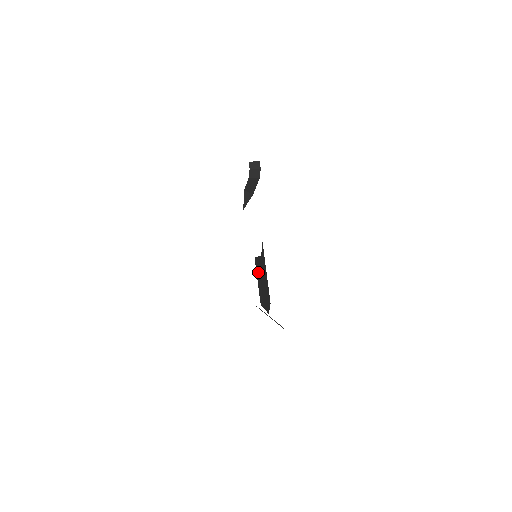
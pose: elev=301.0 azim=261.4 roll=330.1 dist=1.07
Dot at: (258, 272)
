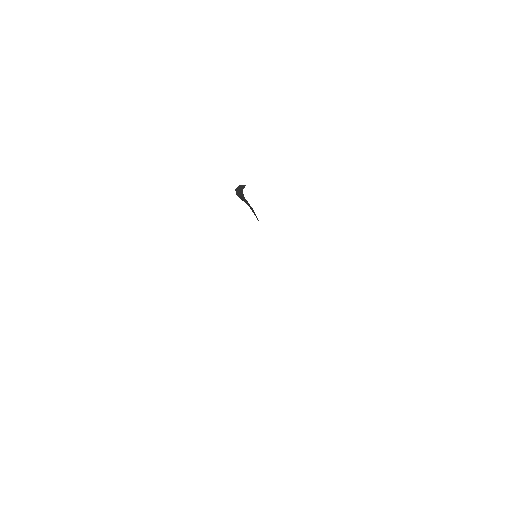
Dot at: occluded
